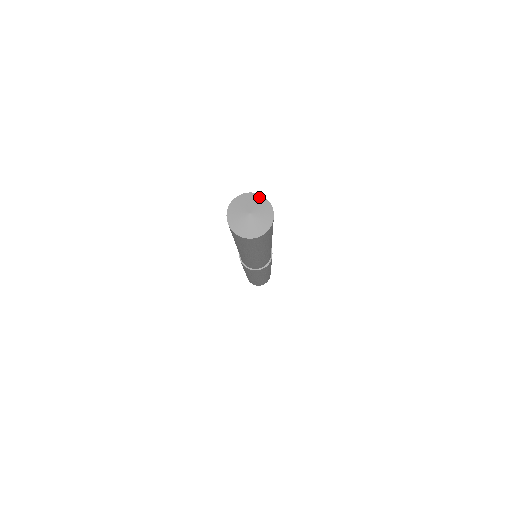
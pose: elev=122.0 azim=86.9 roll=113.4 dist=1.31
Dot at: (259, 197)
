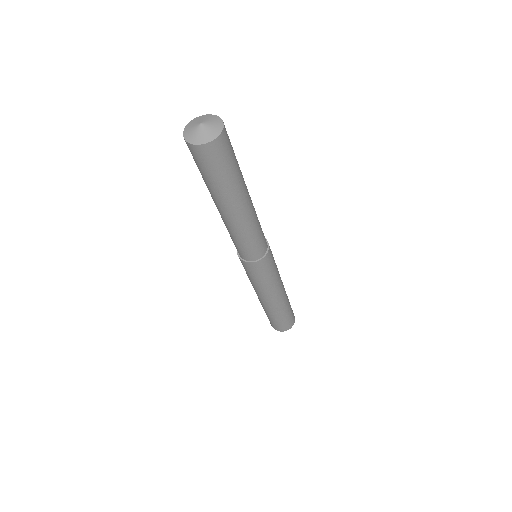
Dot at: (203, 116)
